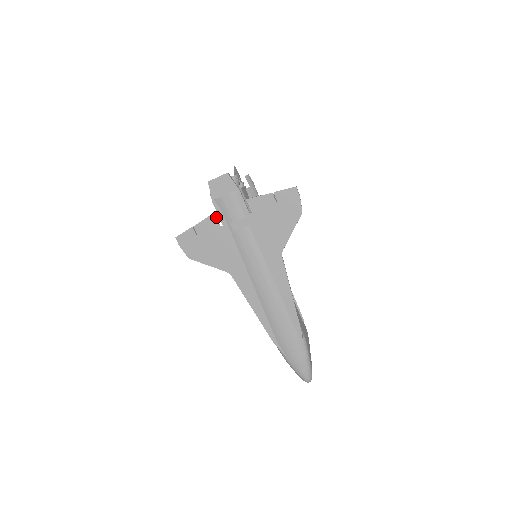
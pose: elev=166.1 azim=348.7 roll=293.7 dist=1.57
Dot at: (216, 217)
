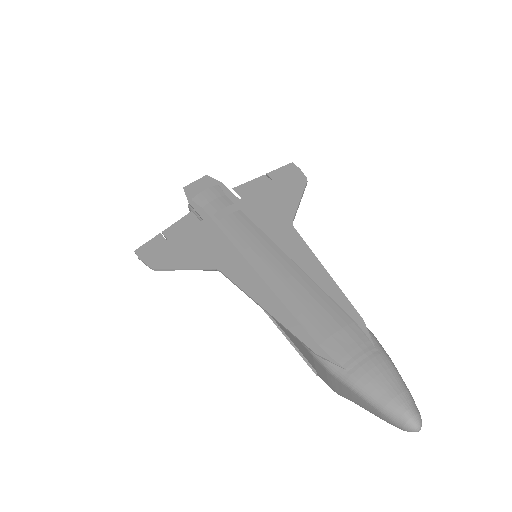
Dot at: (194, 214)
